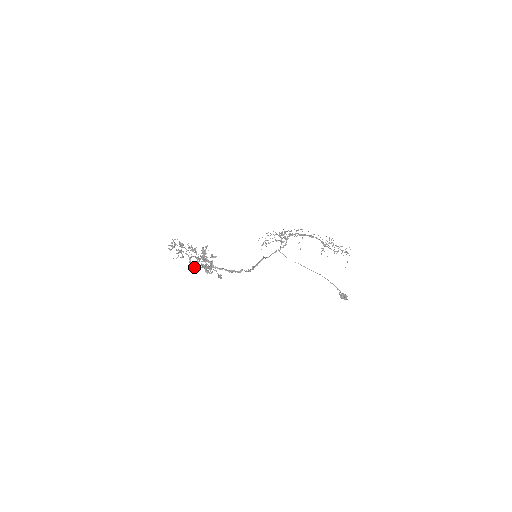
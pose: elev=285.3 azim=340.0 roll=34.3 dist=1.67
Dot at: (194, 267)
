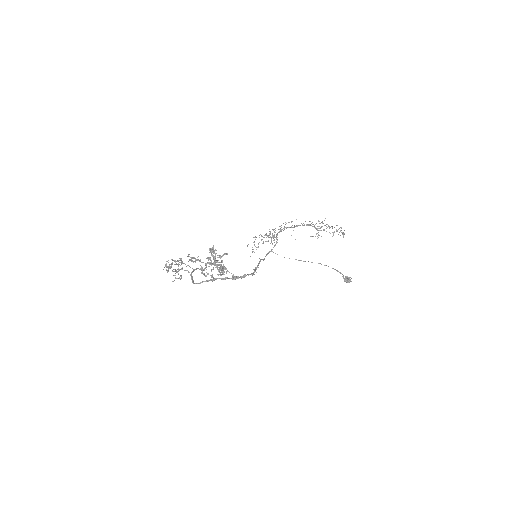
Dot at: occluded
